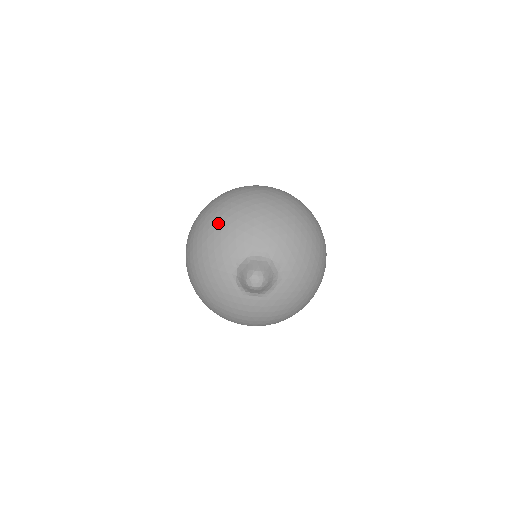
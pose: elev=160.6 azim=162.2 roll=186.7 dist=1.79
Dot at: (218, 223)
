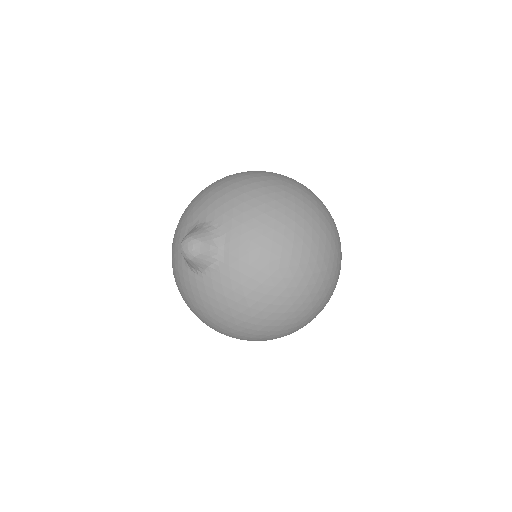
Dot at: occluded
